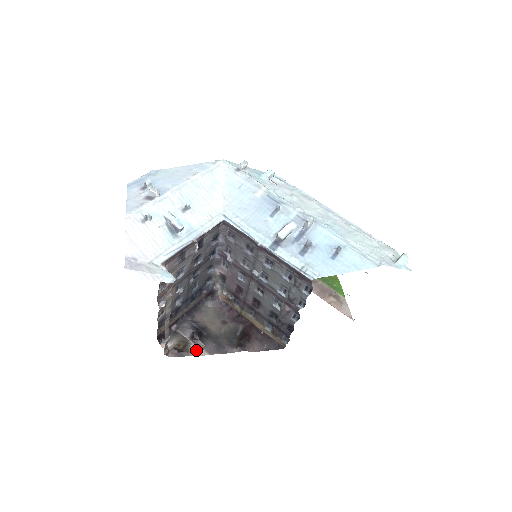
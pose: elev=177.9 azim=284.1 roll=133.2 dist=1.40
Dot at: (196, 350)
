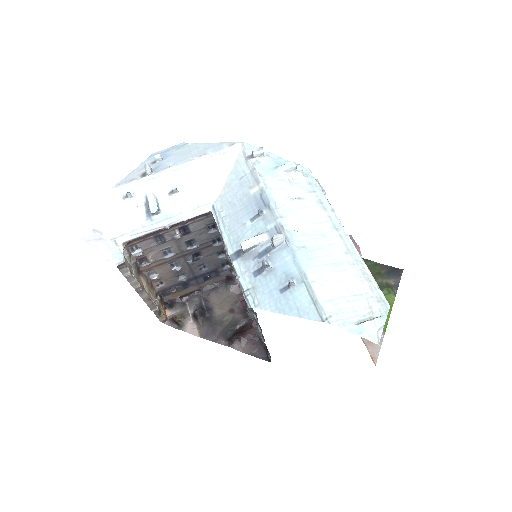
Dot at: (191, 328)
